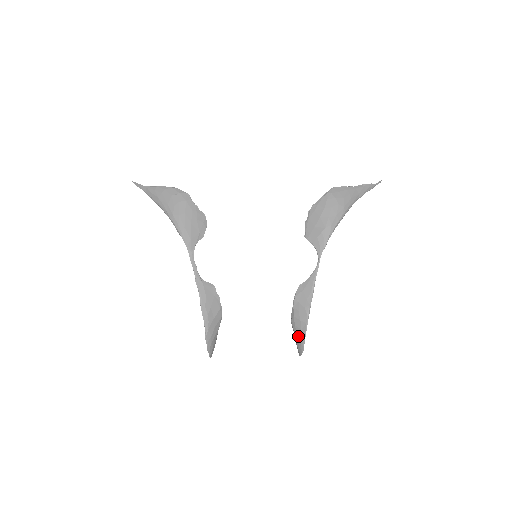
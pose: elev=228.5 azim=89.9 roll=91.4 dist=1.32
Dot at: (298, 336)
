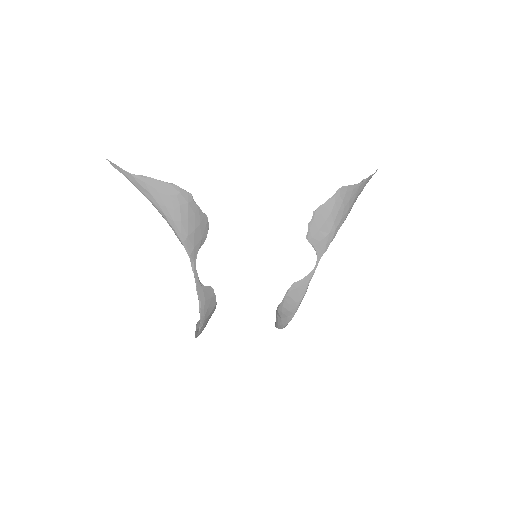
Dot at: (282, 319)
